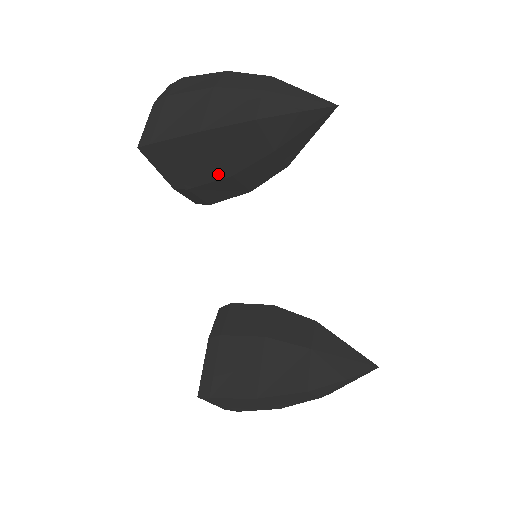
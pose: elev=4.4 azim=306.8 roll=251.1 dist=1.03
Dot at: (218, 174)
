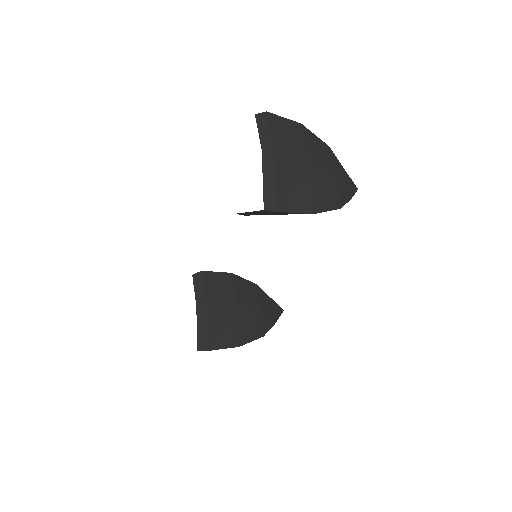
Dot at: (277, 214)
